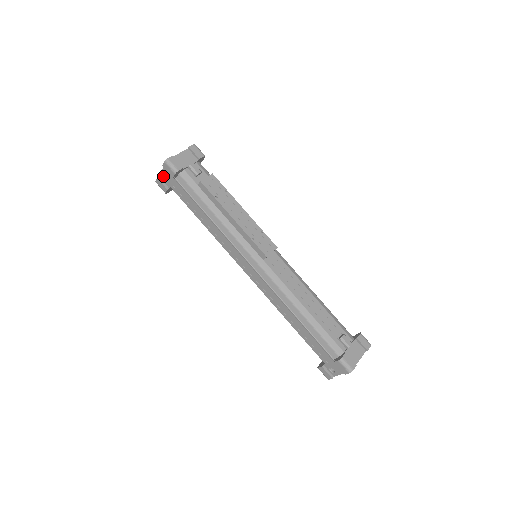
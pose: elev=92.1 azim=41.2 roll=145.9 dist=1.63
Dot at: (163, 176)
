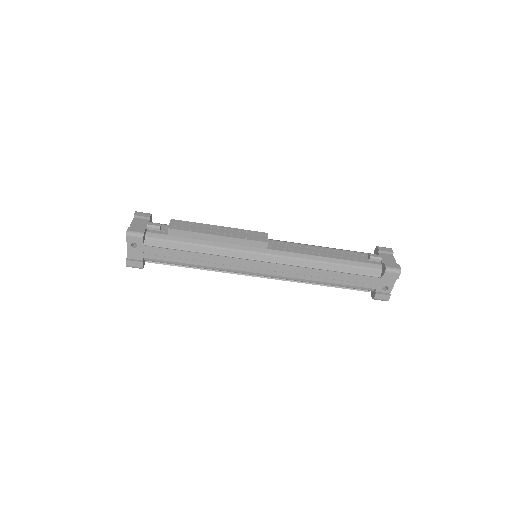
Dot at: (131, 253)
